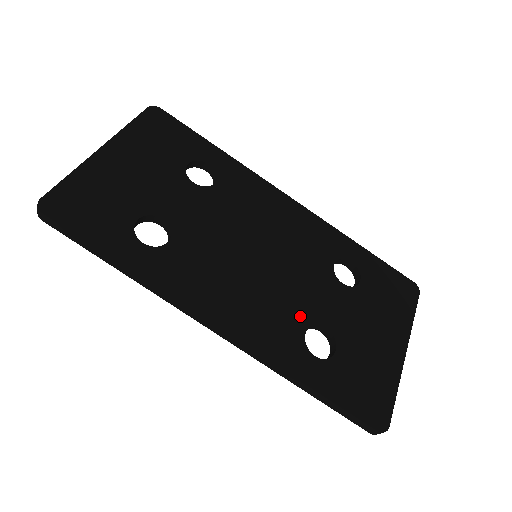
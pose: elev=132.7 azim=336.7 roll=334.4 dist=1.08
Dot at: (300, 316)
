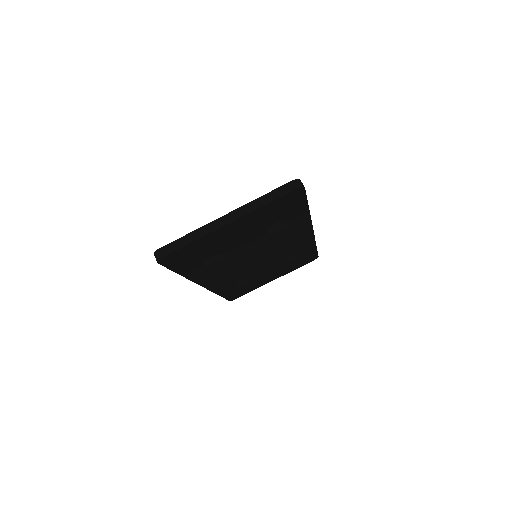
Dot at: (245, 277)
